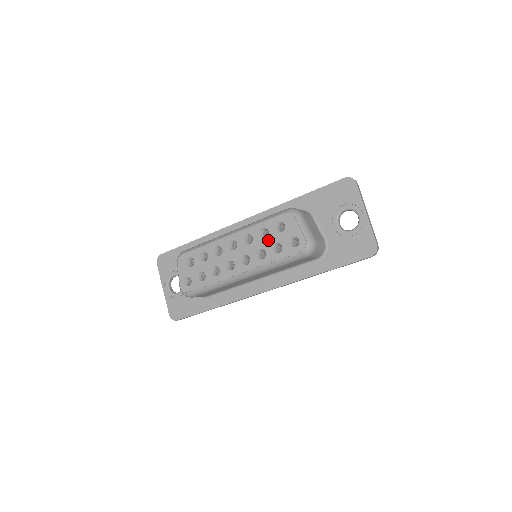
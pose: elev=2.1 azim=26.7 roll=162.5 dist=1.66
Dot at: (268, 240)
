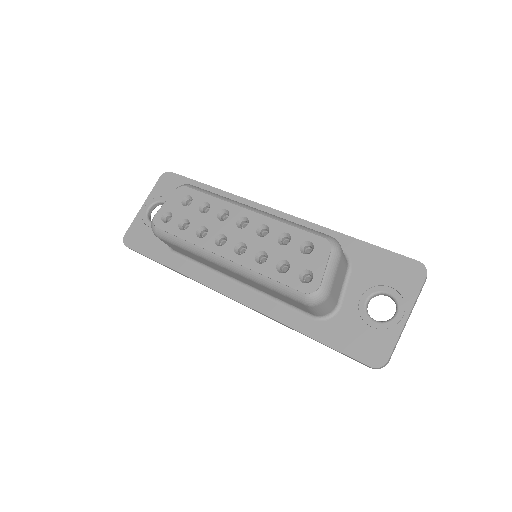
Dot at: (281, 249)
